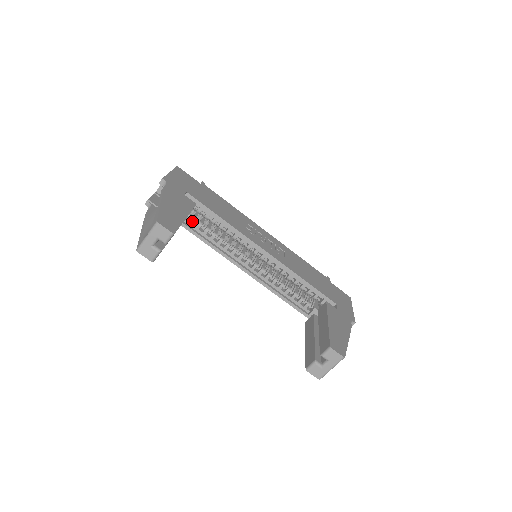
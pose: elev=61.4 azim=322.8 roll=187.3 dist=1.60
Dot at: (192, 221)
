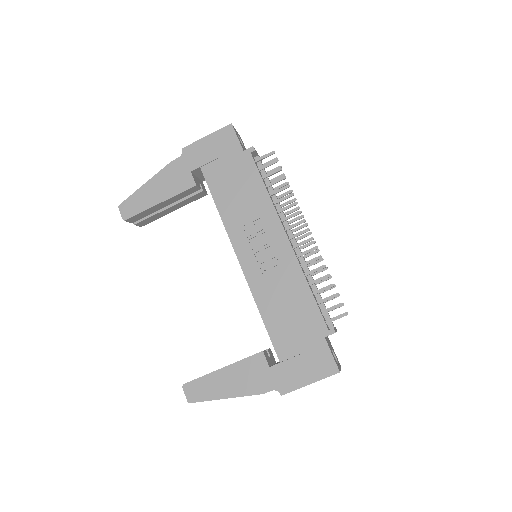
Dot at: occluded
